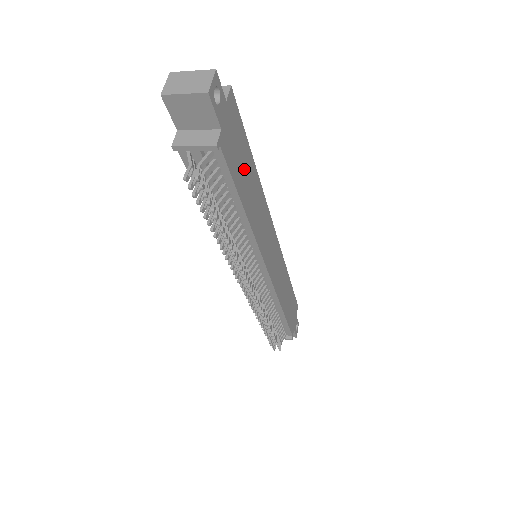
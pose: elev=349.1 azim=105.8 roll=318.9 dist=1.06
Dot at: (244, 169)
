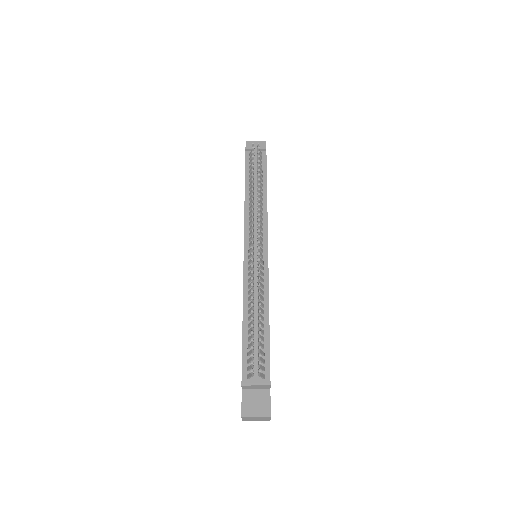
Dot at: occluded
